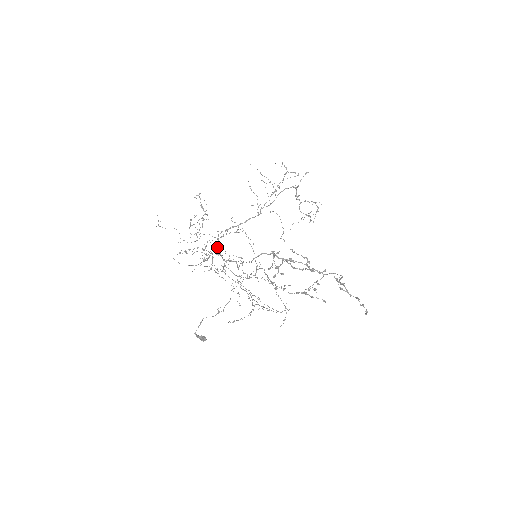
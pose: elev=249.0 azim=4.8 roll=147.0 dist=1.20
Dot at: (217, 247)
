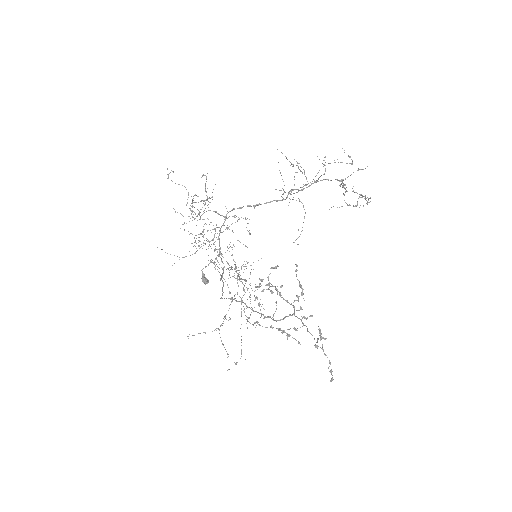
Dot at: occluded
